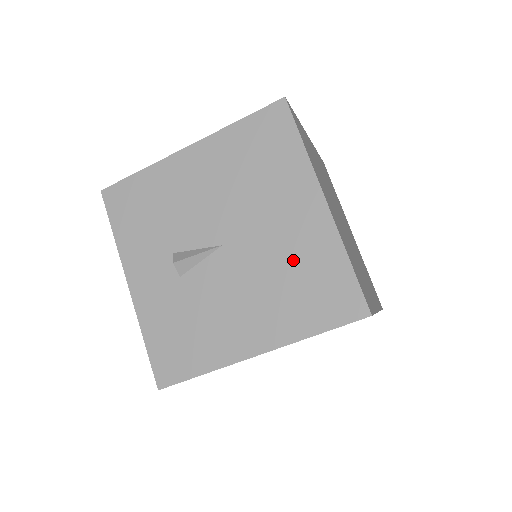
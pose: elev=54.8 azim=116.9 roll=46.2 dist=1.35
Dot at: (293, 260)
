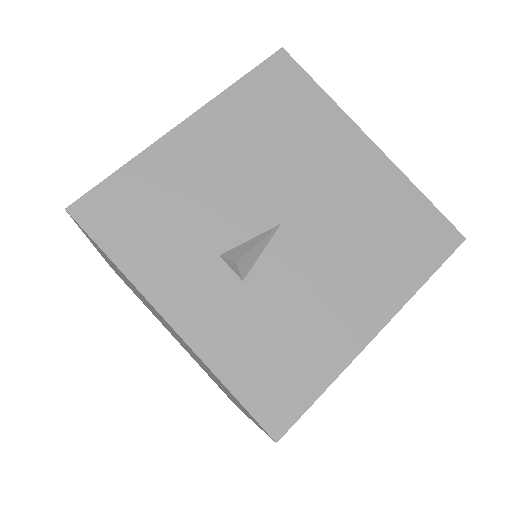
Dot at: (369, 212)
